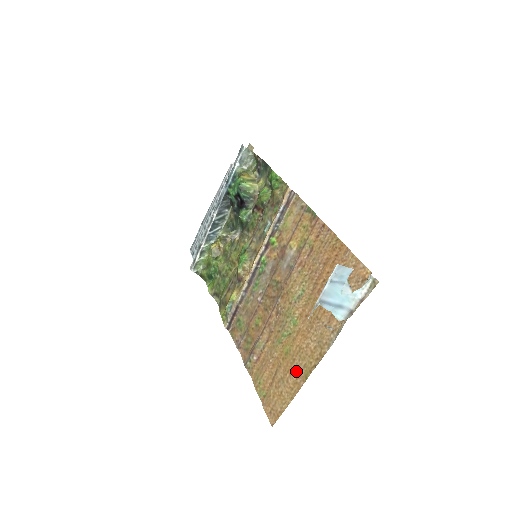
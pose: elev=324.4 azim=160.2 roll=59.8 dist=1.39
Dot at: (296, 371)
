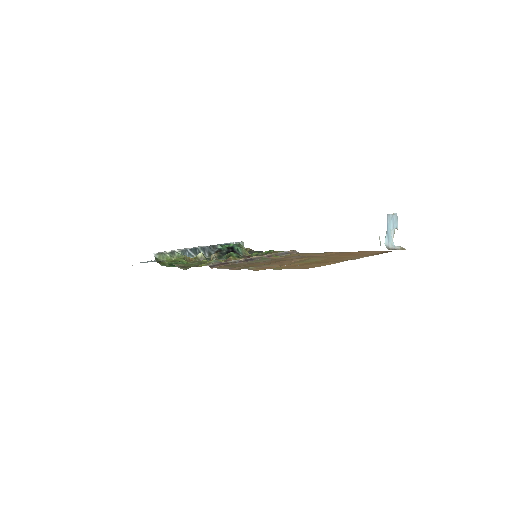
Dot at: (331, 262)
